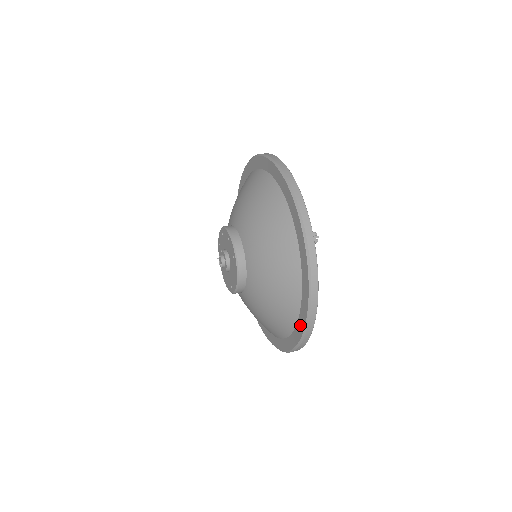
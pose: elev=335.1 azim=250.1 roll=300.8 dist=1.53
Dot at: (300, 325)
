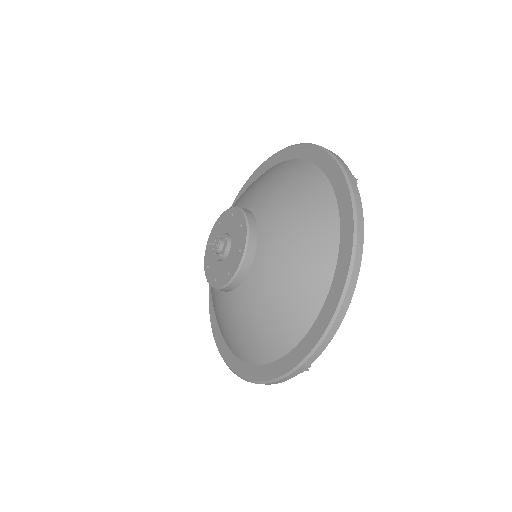
Dot at: (335, 289)
